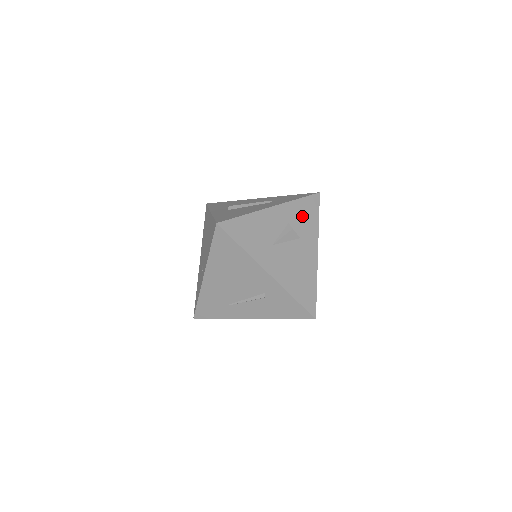
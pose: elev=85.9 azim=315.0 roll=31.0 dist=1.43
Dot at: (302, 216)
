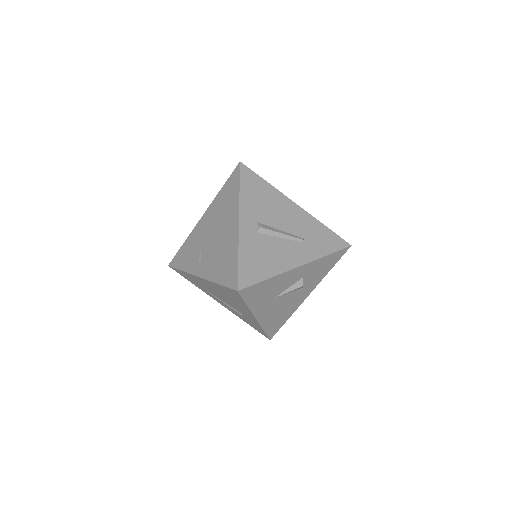
Dot at: (319, 269)
